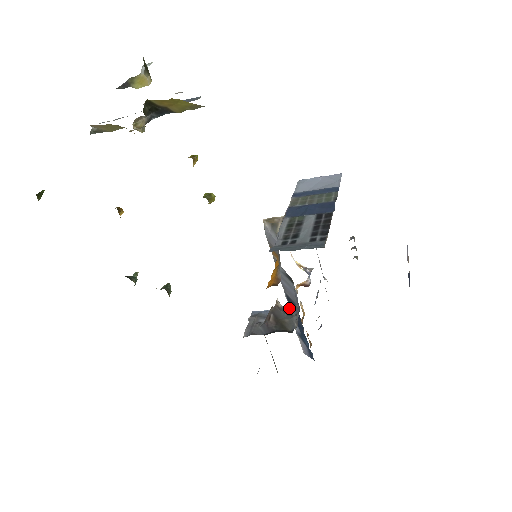
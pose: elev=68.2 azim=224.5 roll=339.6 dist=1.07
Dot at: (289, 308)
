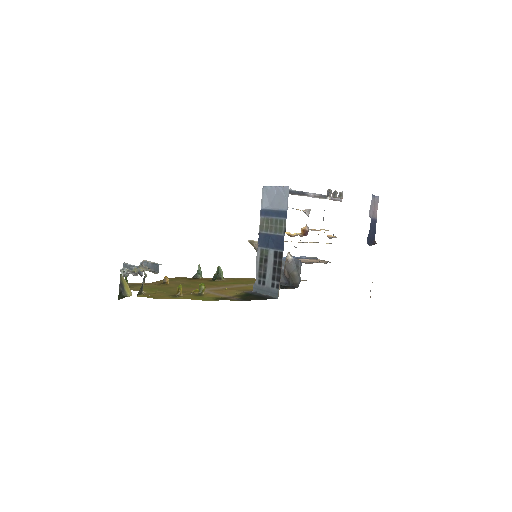
Dot at: (296, 260)
